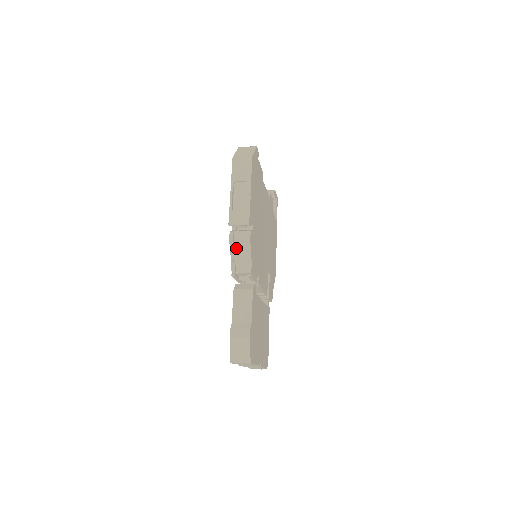
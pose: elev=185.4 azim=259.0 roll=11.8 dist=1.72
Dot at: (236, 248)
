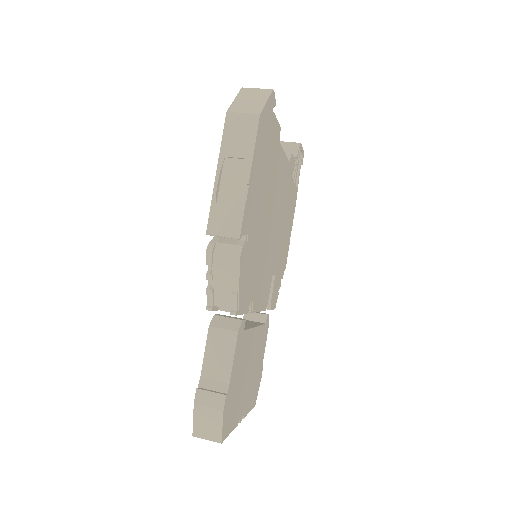
Dot at: (216, 270)
